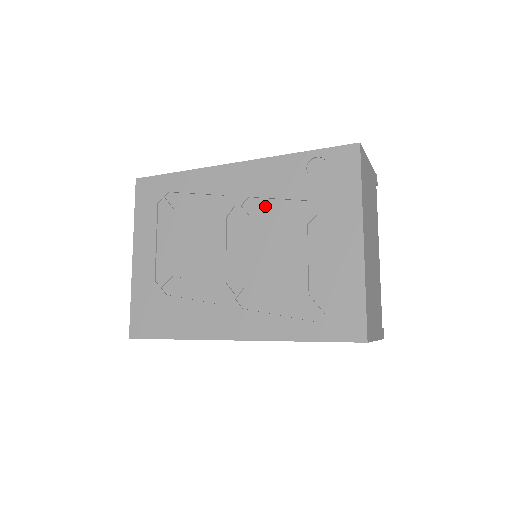
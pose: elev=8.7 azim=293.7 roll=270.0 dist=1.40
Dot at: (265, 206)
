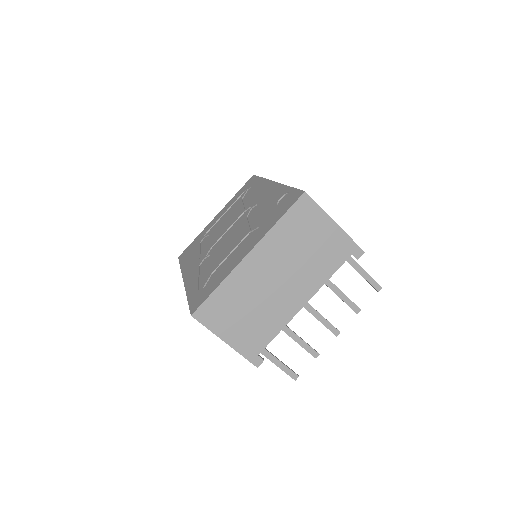
Dot at: (255, 213)
